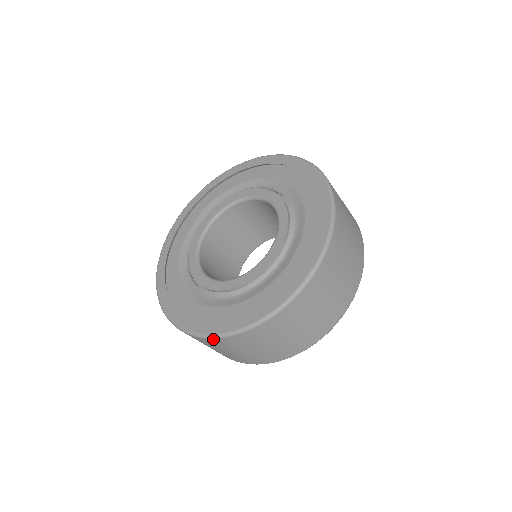
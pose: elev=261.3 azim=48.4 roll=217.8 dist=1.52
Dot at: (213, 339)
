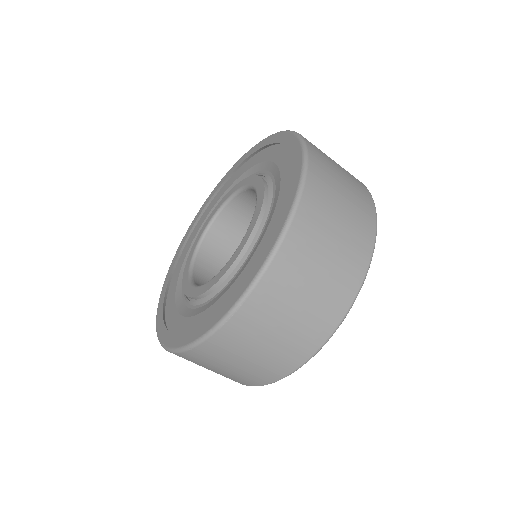
Dot at: (197, 348)
